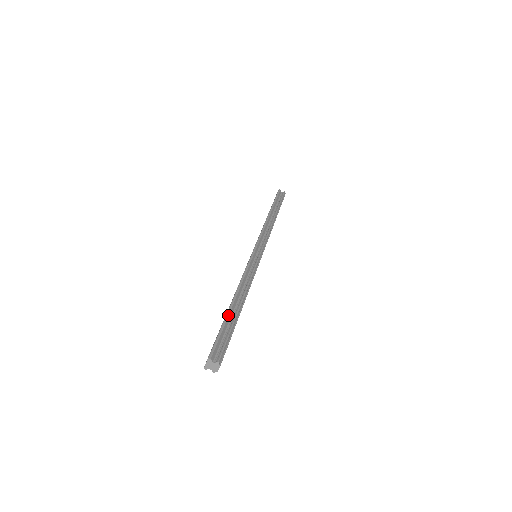
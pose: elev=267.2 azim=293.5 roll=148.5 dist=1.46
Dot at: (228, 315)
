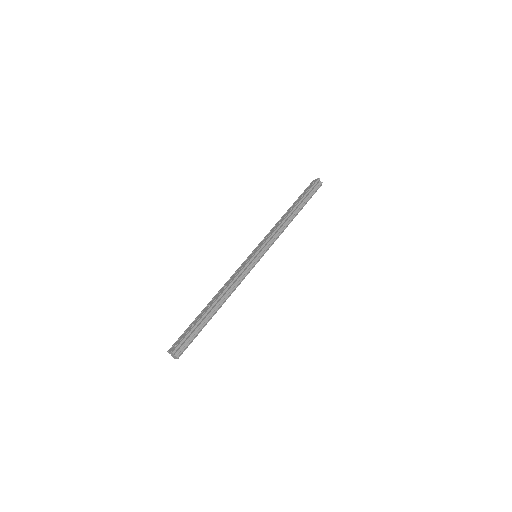
Dot at: (203, 317)
